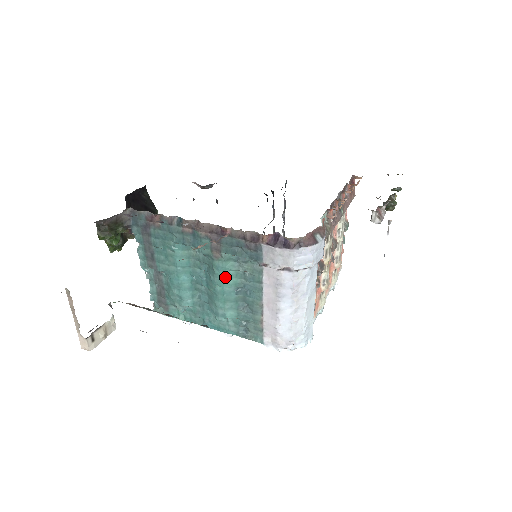
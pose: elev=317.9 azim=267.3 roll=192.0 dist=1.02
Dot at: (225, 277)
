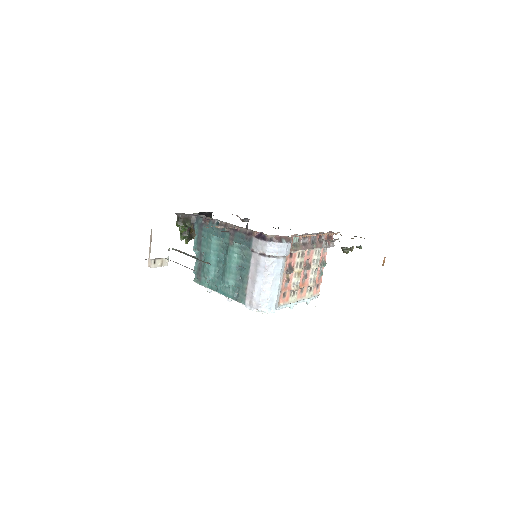
Dot at: (233, 257)
